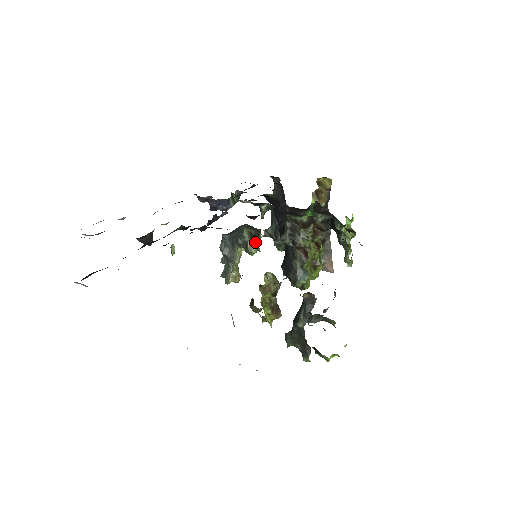
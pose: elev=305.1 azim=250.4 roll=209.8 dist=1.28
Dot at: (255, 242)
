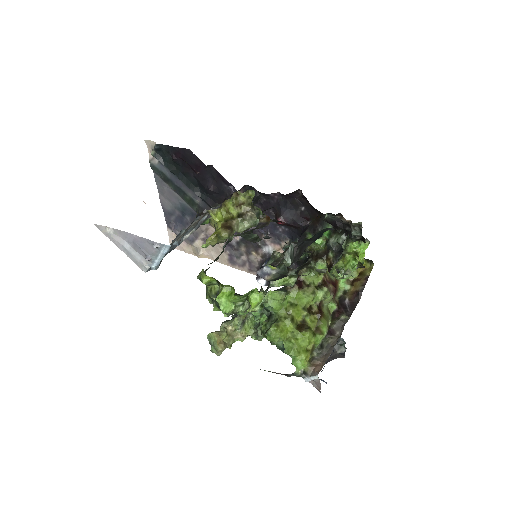
Dot at: occluded
